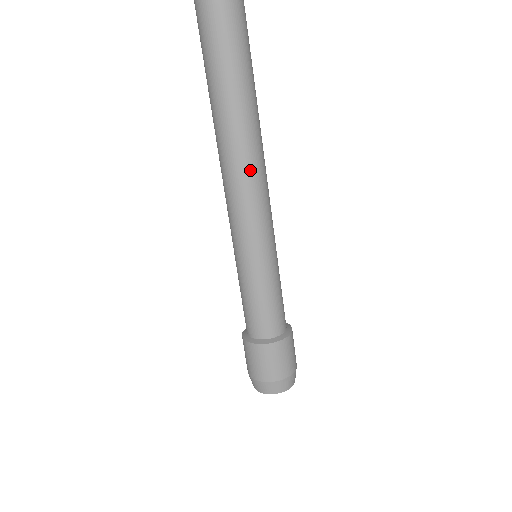
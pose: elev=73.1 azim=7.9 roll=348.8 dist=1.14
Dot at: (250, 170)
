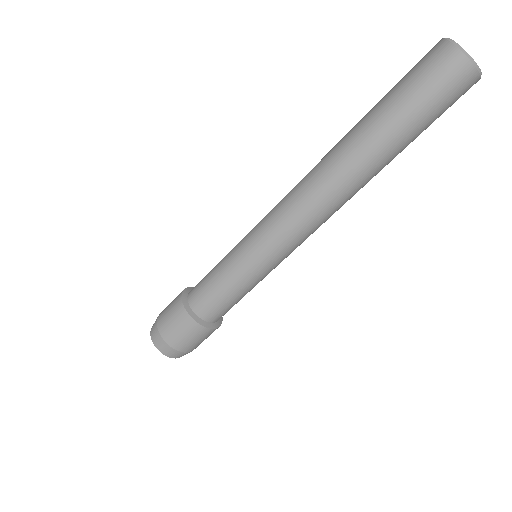
Dot at: (313, 193)
